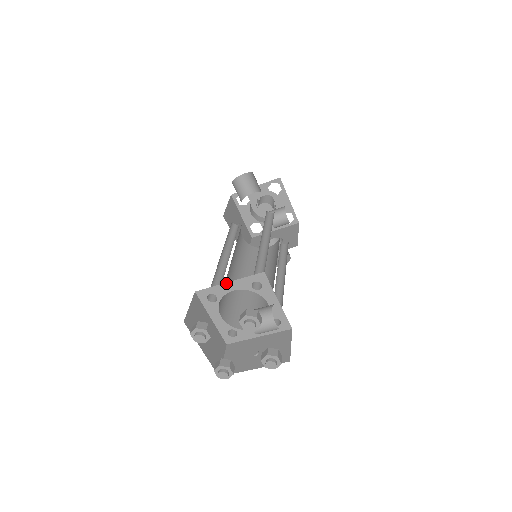
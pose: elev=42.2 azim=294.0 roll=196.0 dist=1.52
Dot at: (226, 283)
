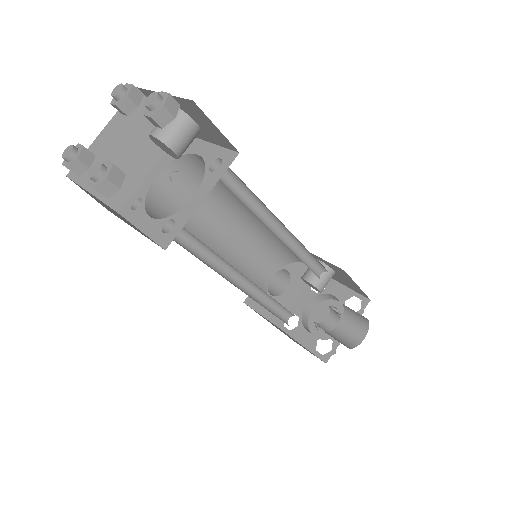
Dot at: (148, 176)
